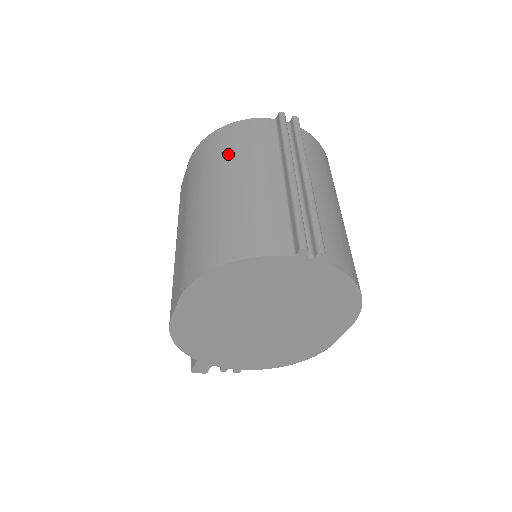
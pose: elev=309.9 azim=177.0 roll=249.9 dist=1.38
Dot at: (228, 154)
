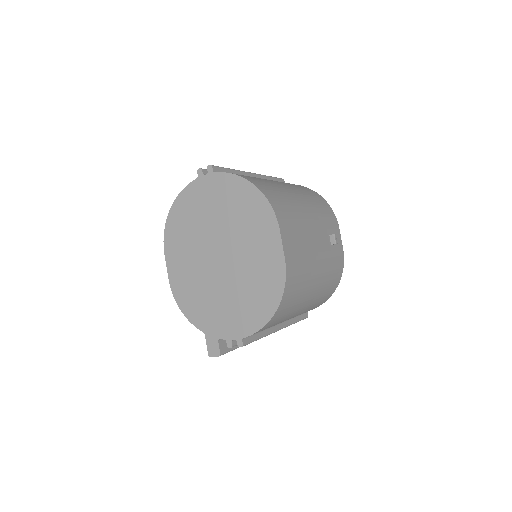
Dot at: occluded
